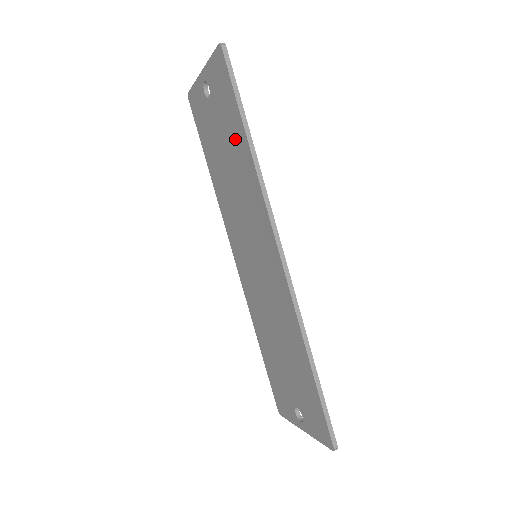
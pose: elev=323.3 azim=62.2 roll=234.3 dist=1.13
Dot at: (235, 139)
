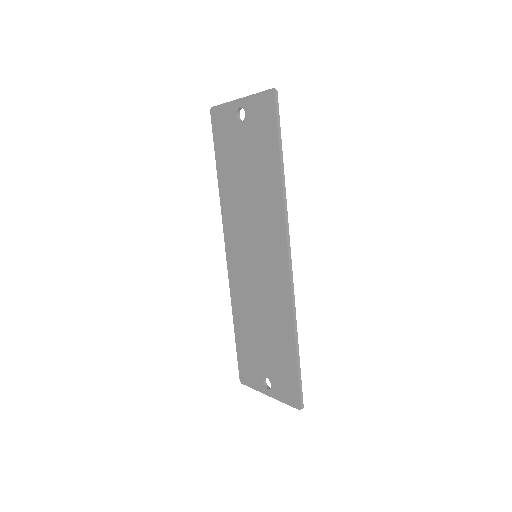
Dot at: (265, 164)
